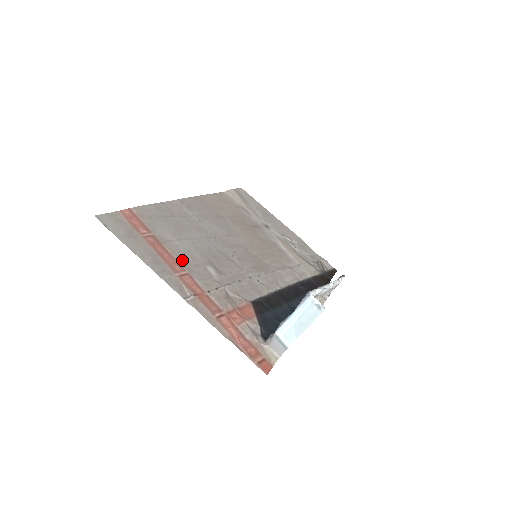
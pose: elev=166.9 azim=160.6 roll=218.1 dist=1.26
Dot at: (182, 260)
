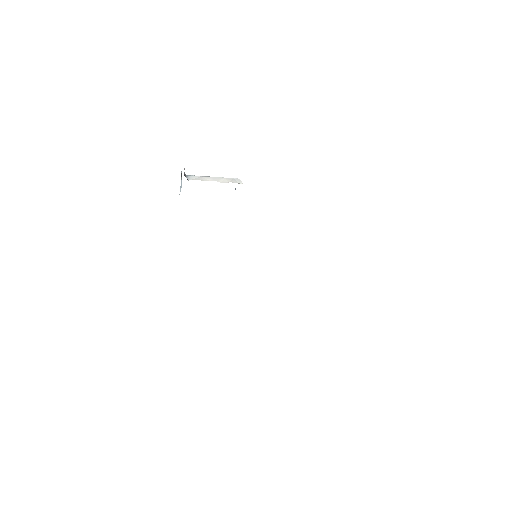
Dot at: occluded
